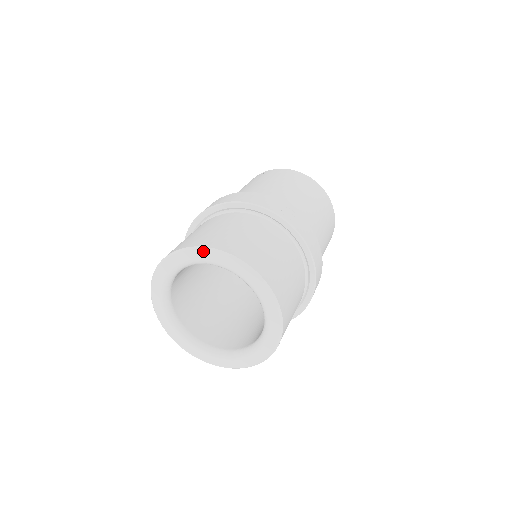
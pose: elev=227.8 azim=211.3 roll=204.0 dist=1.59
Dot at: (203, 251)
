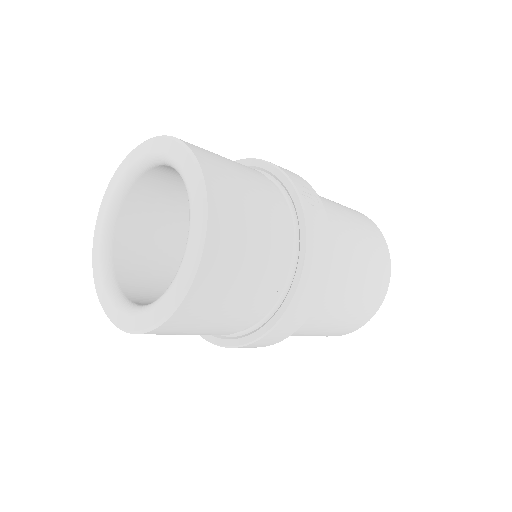
Dot at: (168, 140)
